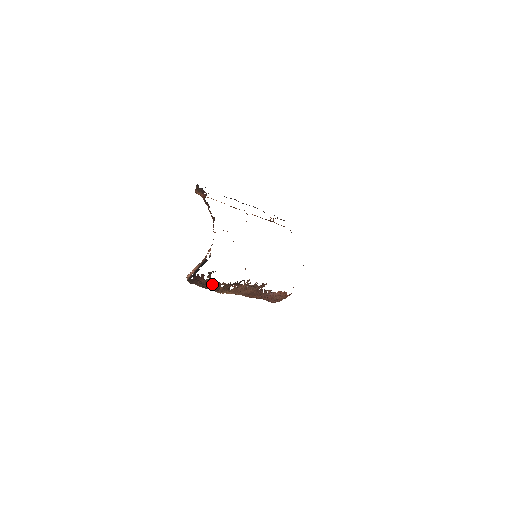
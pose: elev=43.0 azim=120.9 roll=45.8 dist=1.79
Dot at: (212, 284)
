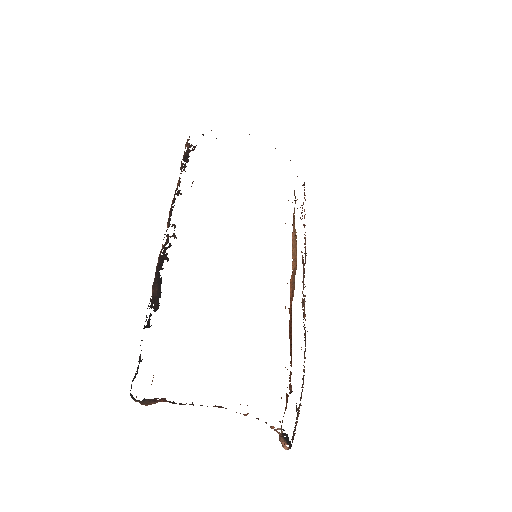
Dot at: (301, 393)
